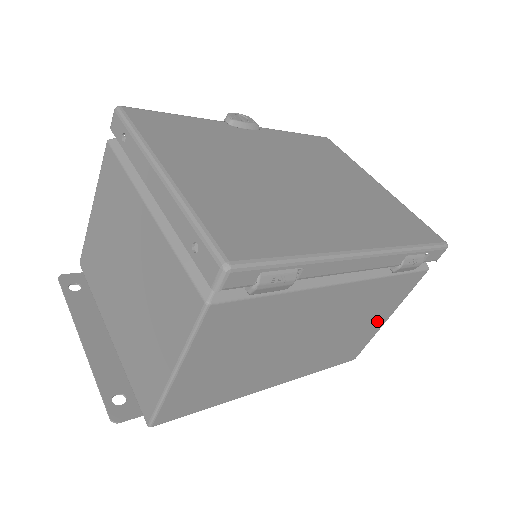
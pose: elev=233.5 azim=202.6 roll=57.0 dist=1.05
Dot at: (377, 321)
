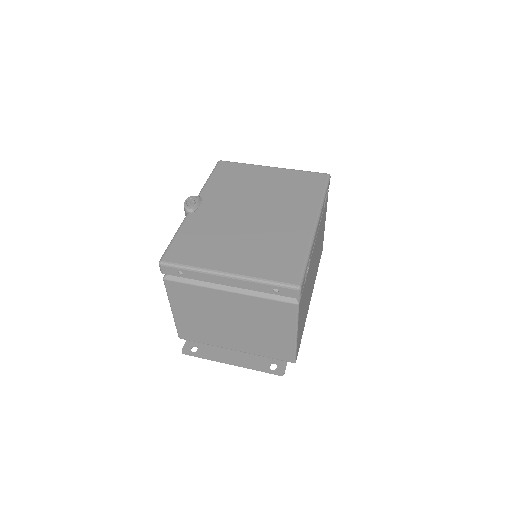
Dot at: (323, 229)
